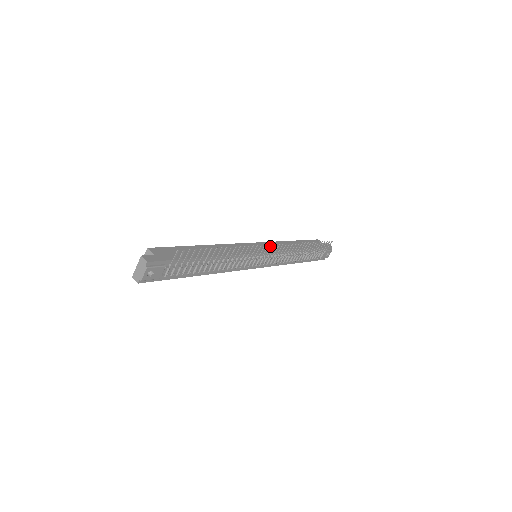
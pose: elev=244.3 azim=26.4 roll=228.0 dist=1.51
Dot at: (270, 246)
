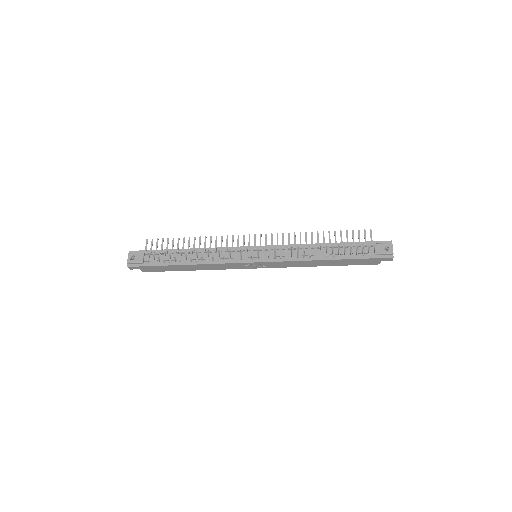
Dot at: occluded
